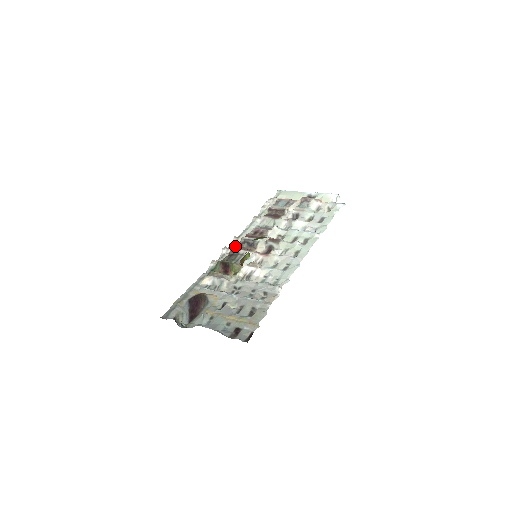
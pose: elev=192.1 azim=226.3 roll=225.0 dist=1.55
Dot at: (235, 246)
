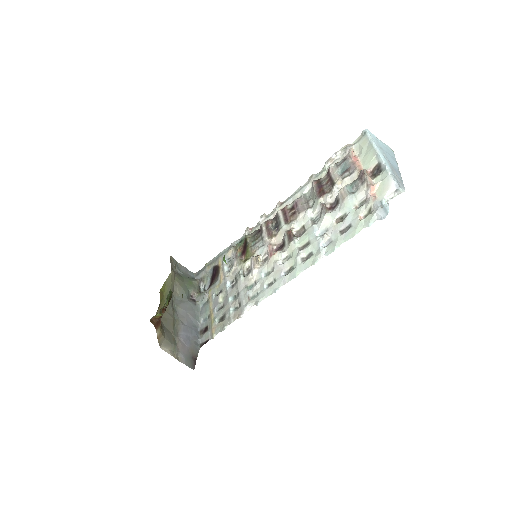
Dot at: (267, 220)
